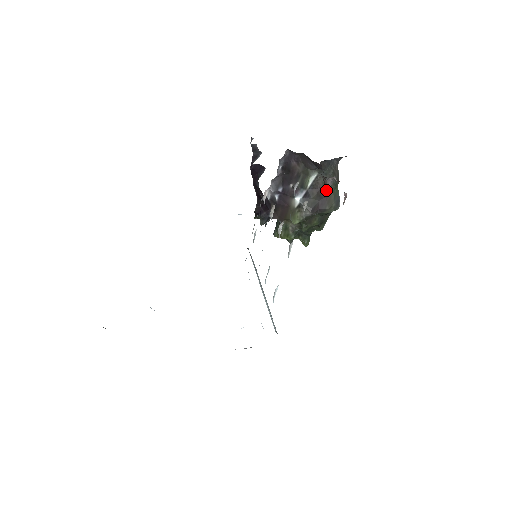
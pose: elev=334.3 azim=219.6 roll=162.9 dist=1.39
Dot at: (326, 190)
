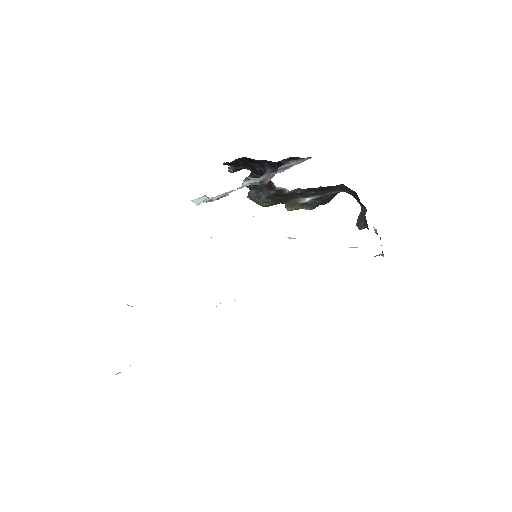
Dot at: occluded
